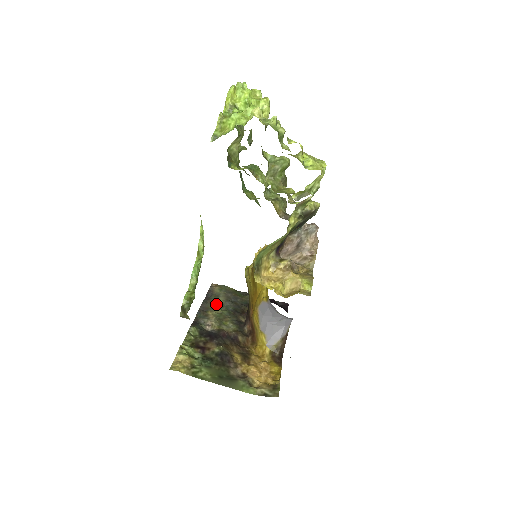
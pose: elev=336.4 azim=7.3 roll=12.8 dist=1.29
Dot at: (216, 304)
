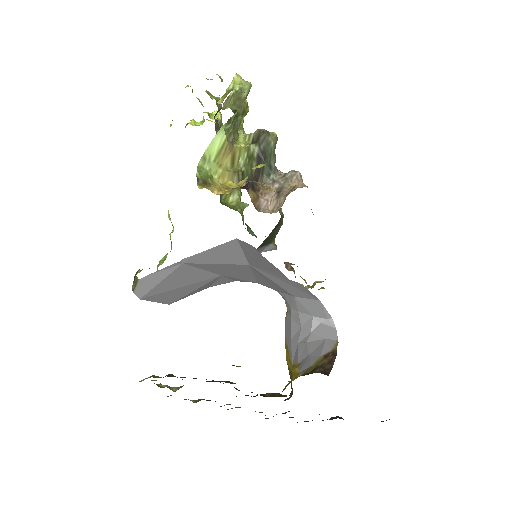
Dot at: occluded
